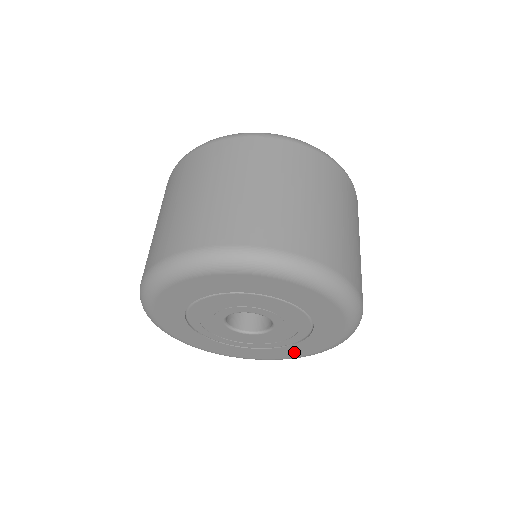
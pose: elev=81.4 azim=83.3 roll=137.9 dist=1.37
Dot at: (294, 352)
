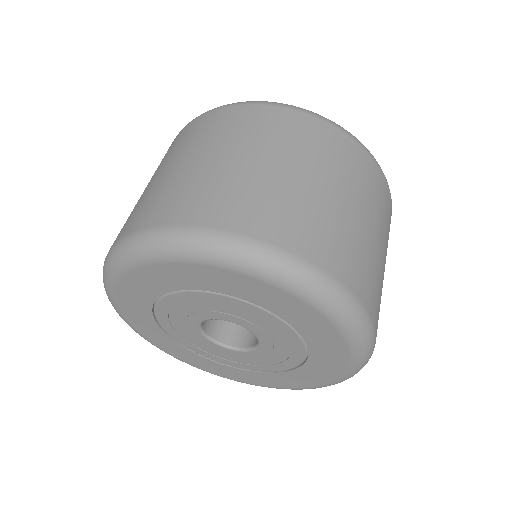
Dot at: (267, 381)
